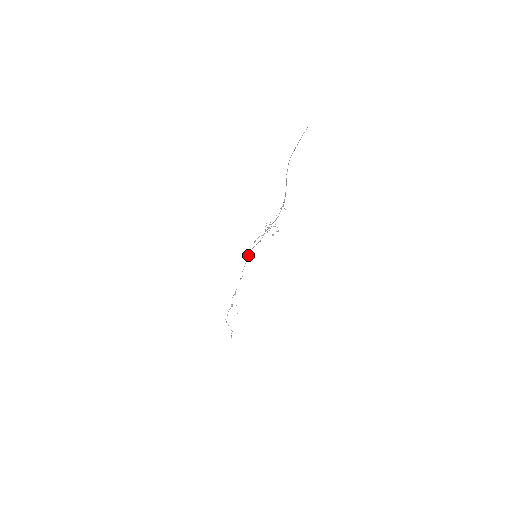
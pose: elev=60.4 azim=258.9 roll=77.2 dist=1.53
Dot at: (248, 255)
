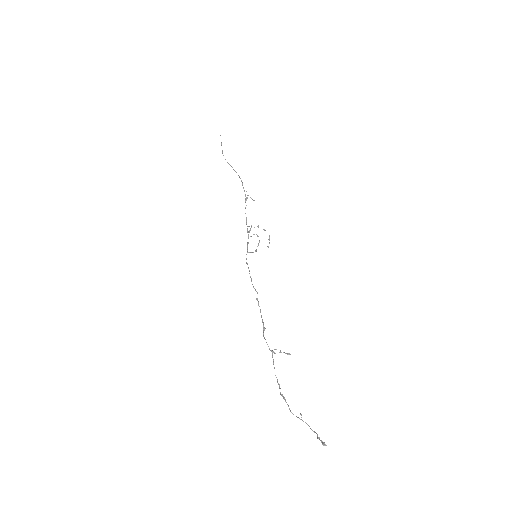
Dot at: (247, 264)
